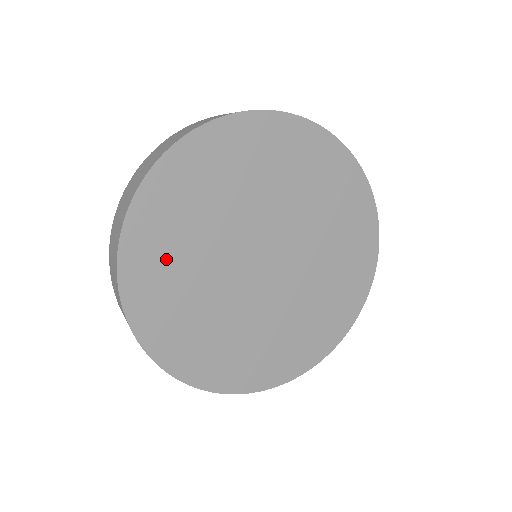
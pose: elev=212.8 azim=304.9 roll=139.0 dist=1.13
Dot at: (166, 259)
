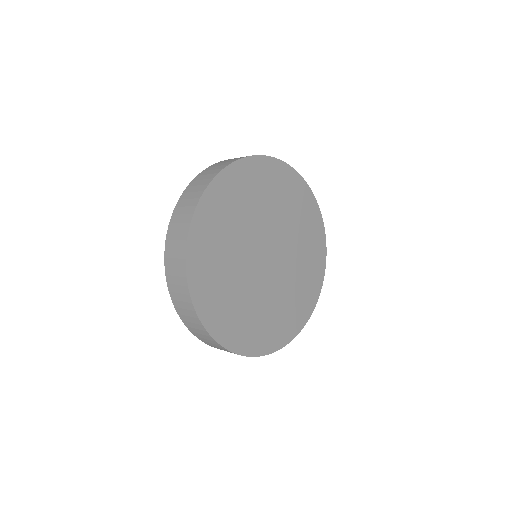
Dot at: (238, 196)
